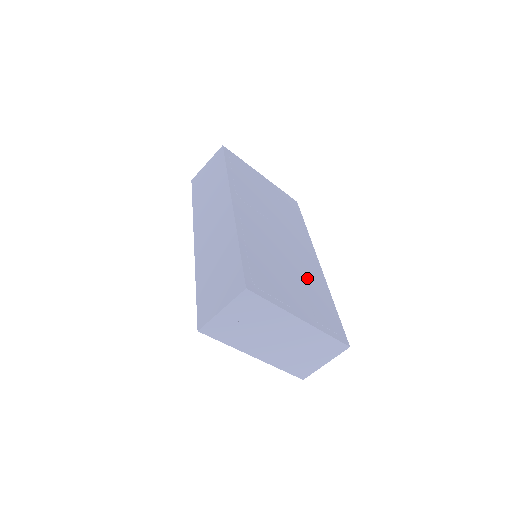
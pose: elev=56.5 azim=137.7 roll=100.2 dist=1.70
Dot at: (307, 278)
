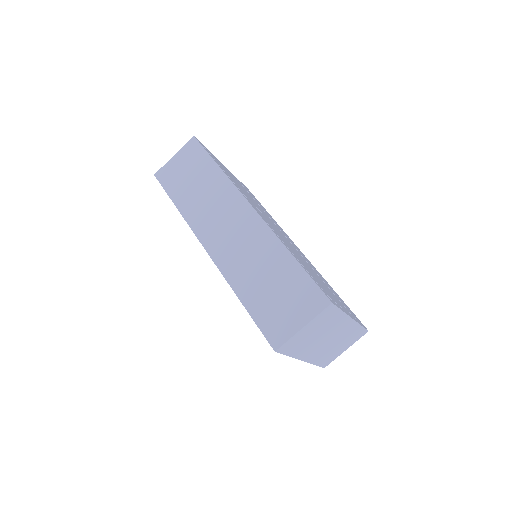
Dot at: (317, 273)
